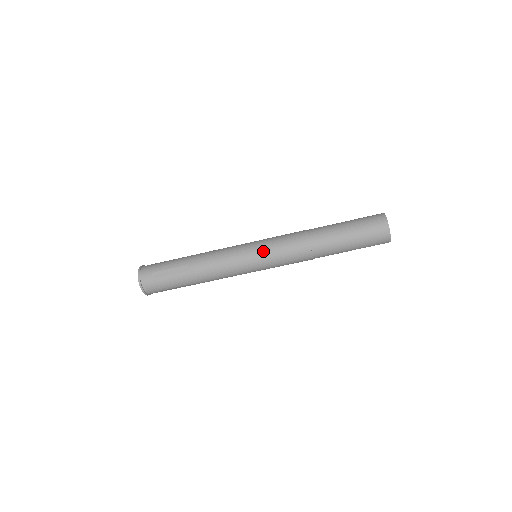
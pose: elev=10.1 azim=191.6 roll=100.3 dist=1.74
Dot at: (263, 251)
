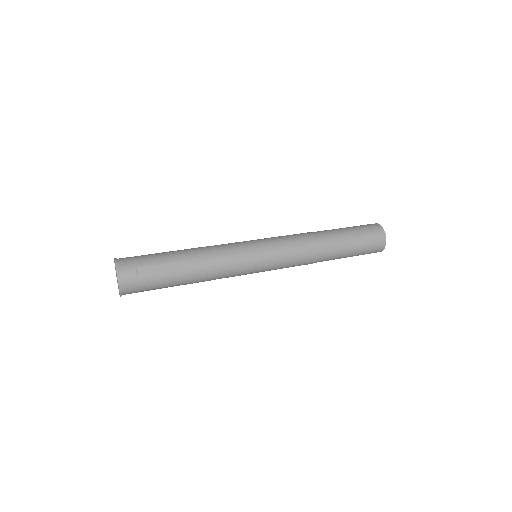
Dot at: (271, 251)
